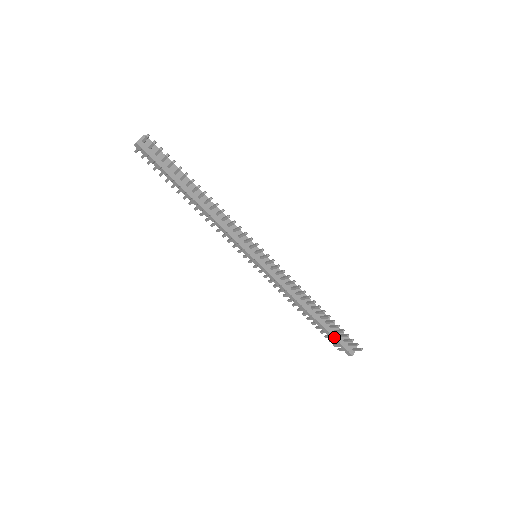
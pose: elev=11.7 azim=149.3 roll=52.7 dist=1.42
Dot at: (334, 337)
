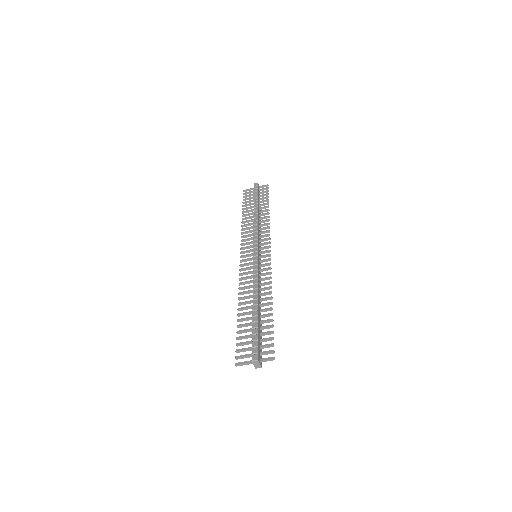
Dot at: (258, 333)
